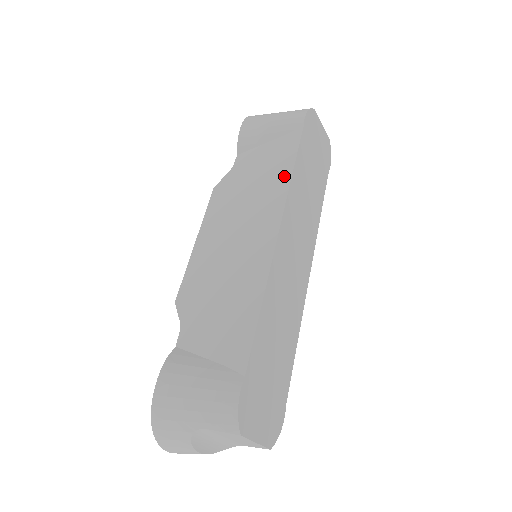
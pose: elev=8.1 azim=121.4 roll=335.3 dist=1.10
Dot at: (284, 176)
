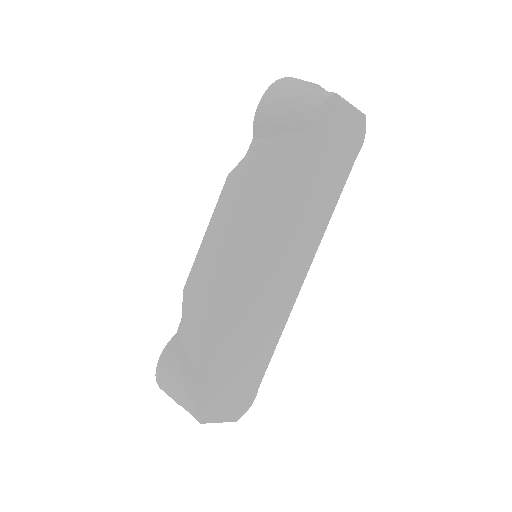
Dot at: (277, 196)
